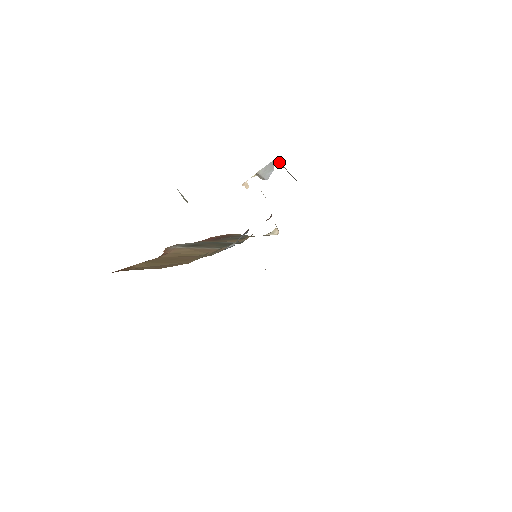
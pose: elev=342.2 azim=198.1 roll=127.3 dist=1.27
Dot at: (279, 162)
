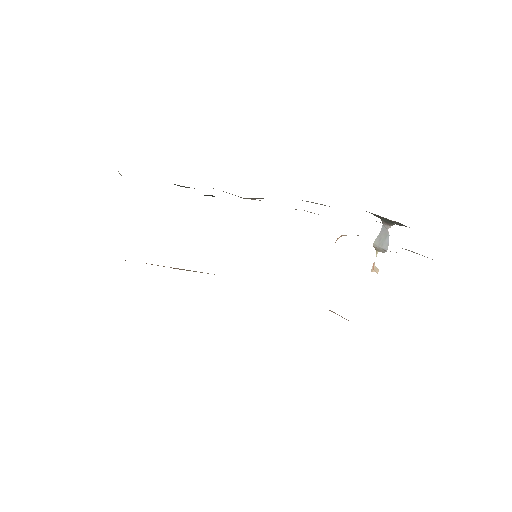
Dot at: (379, 217)
